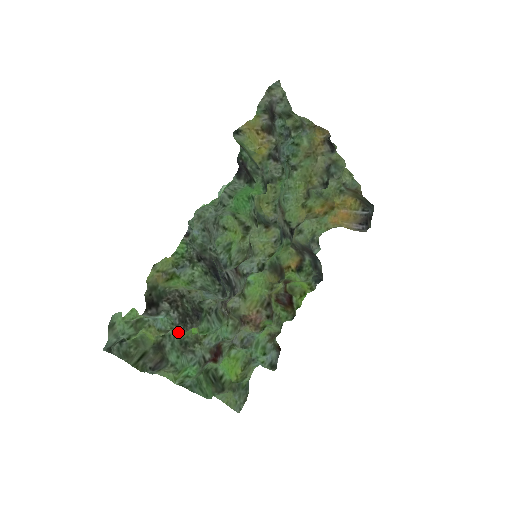
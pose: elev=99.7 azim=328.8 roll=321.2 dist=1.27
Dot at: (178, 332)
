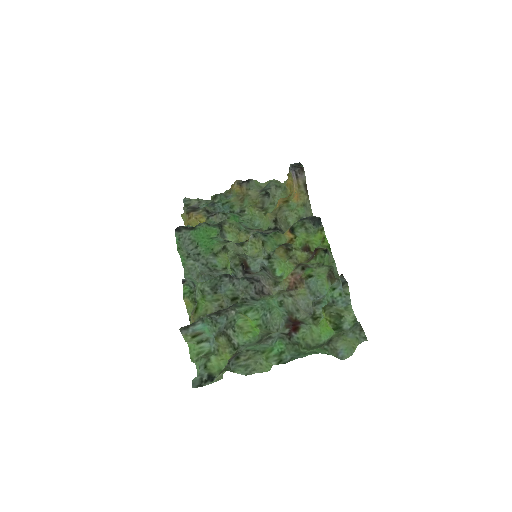
Dot at: (252, 341)
